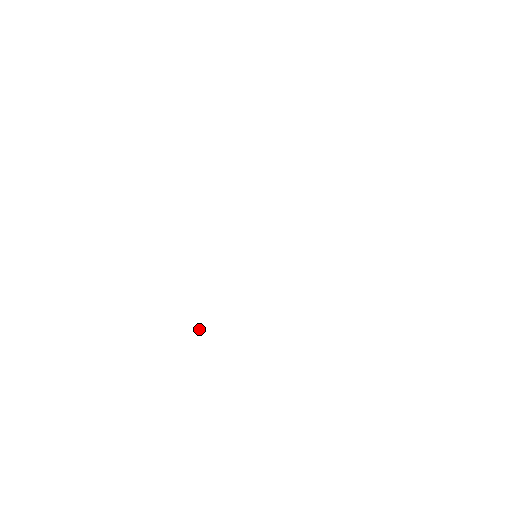
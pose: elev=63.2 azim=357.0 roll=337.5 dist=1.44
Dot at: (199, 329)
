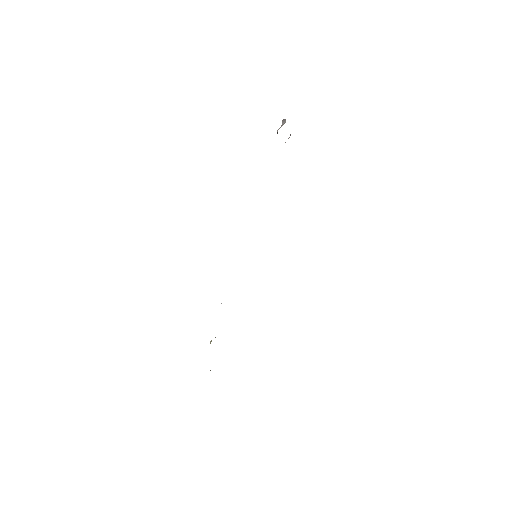
Dot at: occluded
